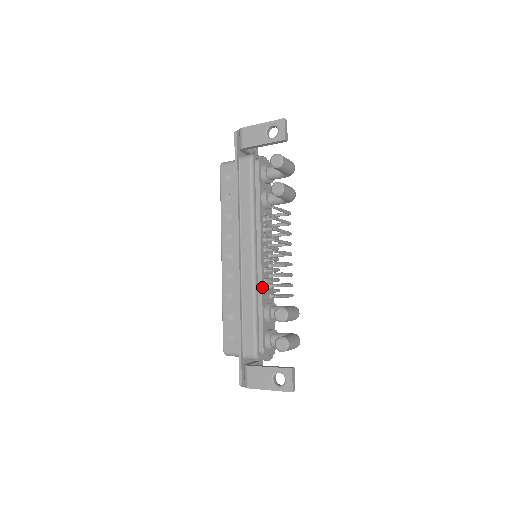
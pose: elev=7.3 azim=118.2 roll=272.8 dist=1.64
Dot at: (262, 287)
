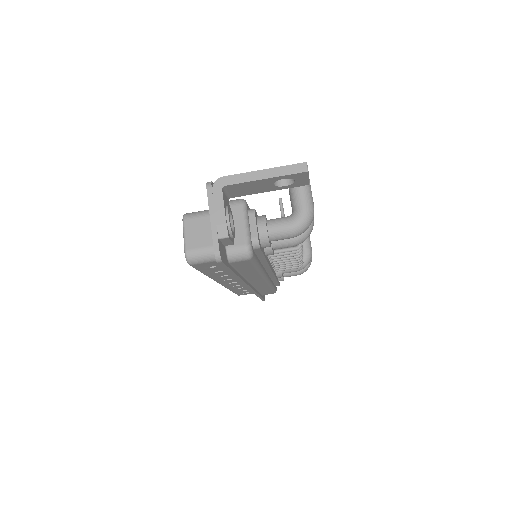
Dot at: occluded
